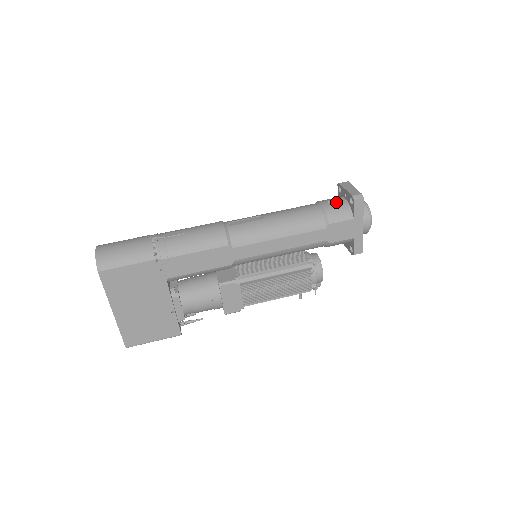
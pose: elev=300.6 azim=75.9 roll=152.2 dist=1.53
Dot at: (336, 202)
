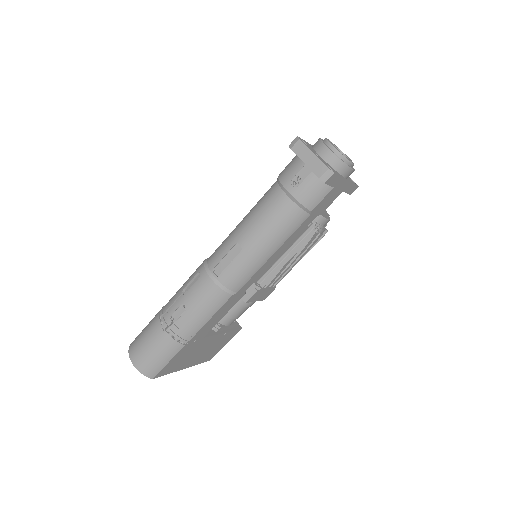
Dot at: (303, 181)
